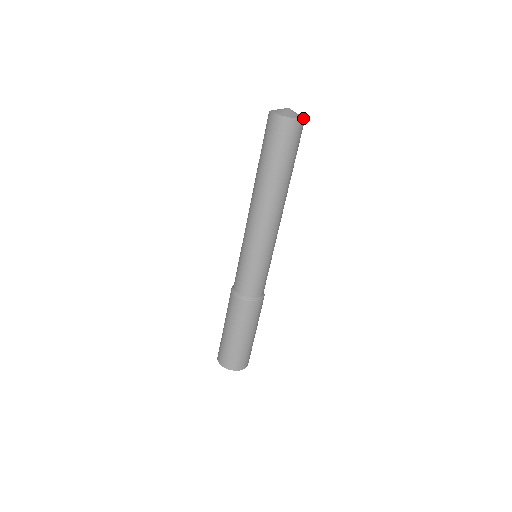
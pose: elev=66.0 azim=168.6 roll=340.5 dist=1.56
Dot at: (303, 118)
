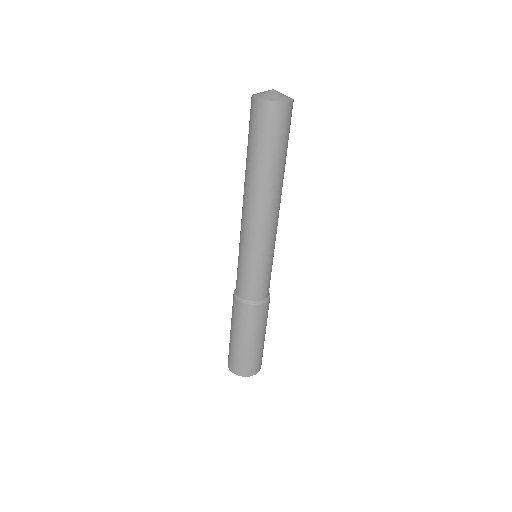
Dot at: (290, 100)
